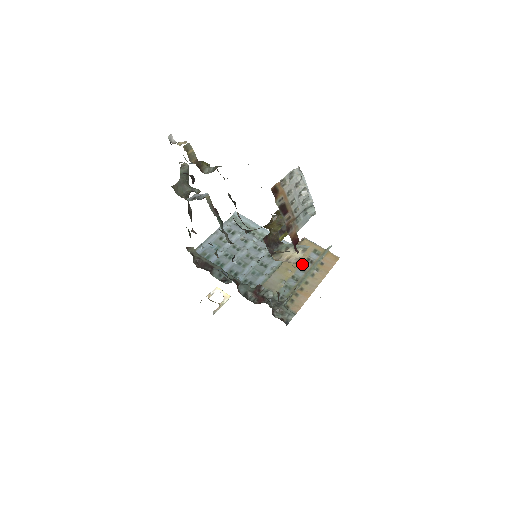
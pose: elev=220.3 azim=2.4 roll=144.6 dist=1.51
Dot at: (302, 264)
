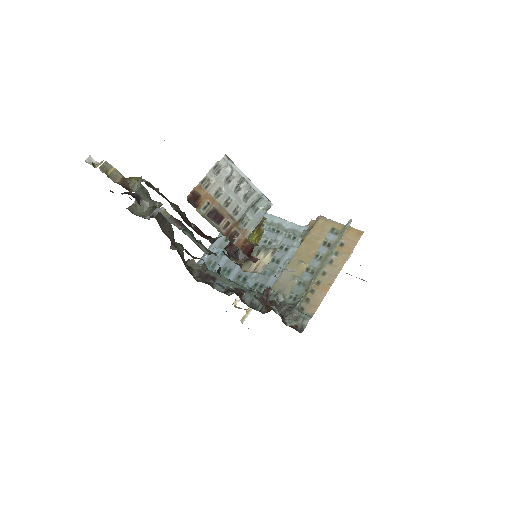
Dot at: (317, 251)
